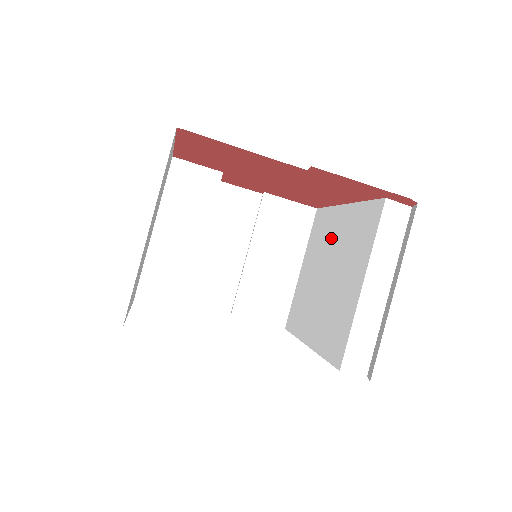
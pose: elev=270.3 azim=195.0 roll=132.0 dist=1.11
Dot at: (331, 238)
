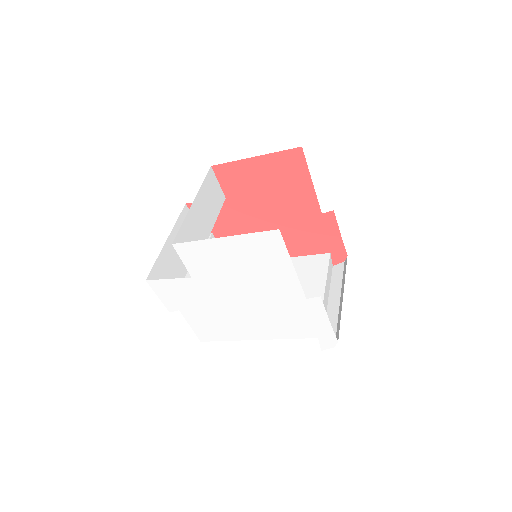
Dot at: occluded
